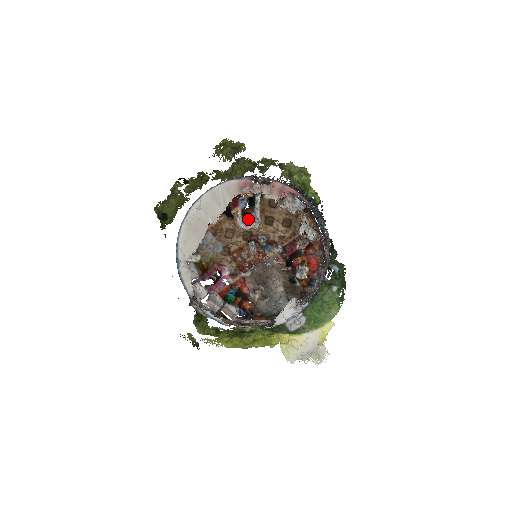
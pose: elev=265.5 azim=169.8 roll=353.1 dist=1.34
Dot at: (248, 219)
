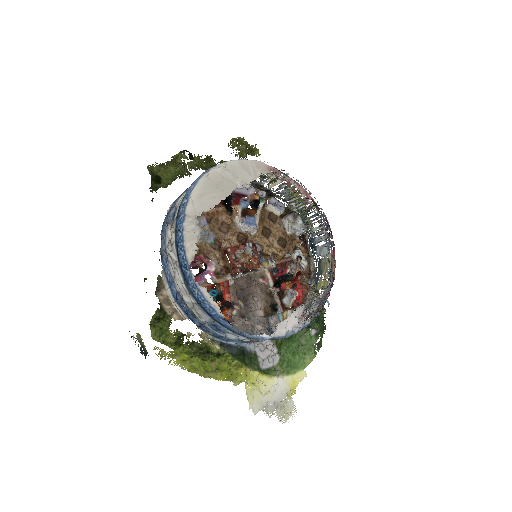
Dot at: (247, 221)
